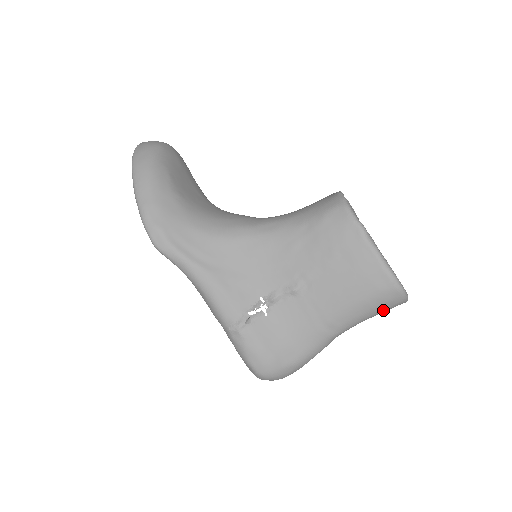
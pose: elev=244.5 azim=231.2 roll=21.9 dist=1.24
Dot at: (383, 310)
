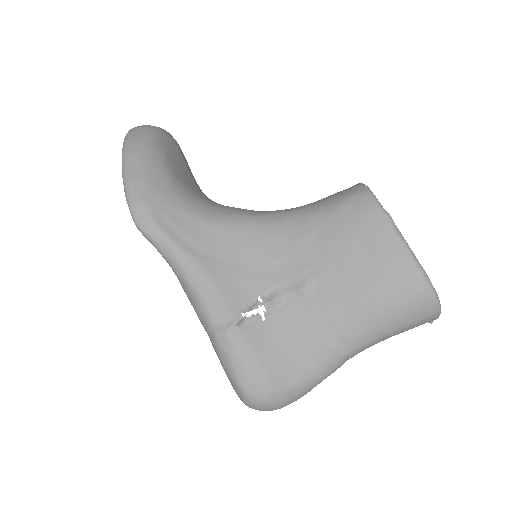
Dot at: (410, 324)
